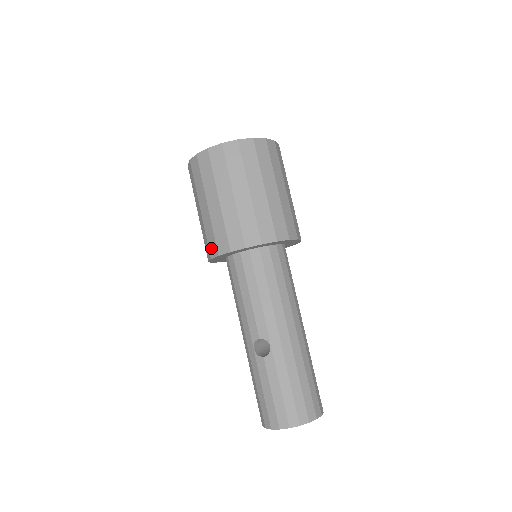
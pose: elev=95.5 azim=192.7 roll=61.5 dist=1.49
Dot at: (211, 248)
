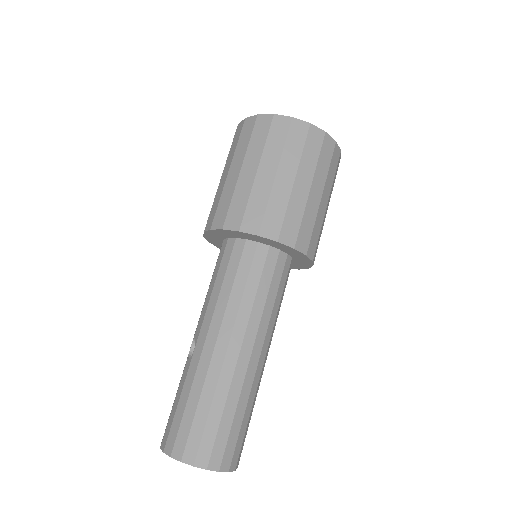
Dot at: occluded
